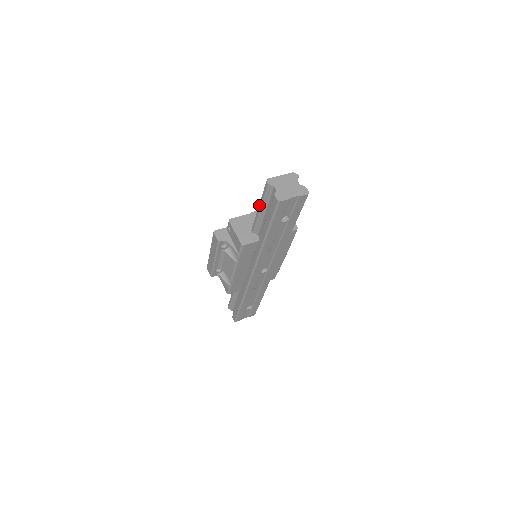
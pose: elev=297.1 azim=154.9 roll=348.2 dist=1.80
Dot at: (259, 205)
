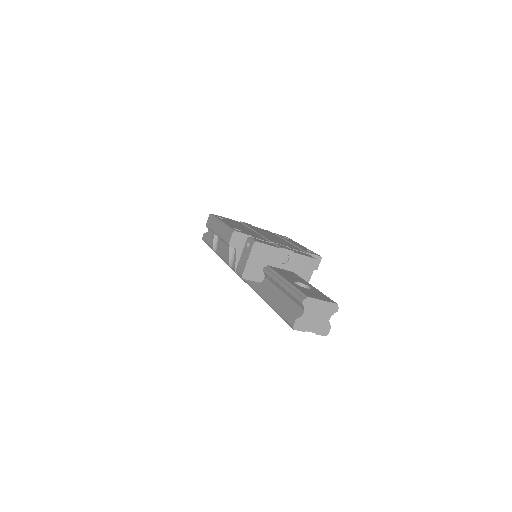
Dot at: (284, 284)
